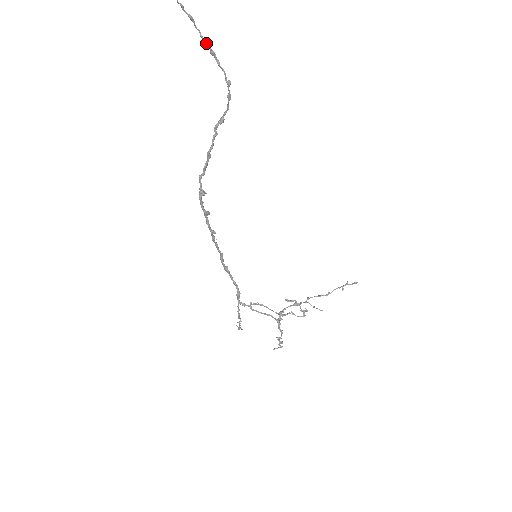
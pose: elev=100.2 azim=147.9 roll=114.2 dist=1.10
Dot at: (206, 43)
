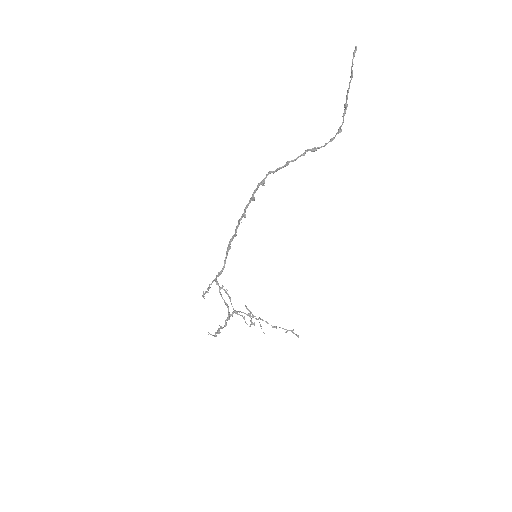
Dot at: (347, 97)
